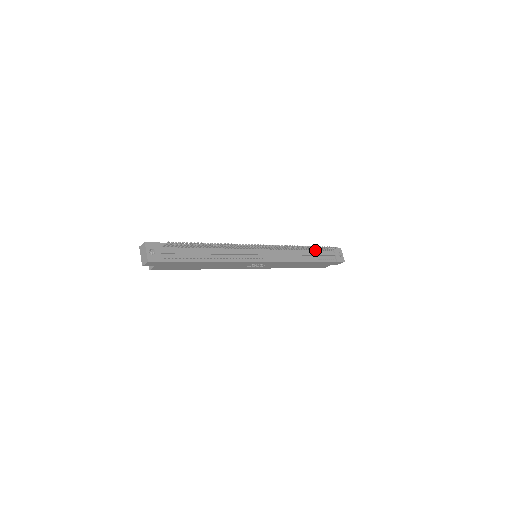
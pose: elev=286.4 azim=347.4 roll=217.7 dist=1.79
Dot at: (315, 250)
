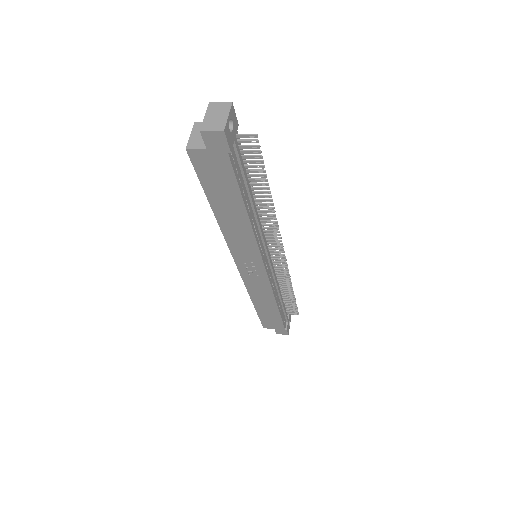
Dot at: (283, 300)
